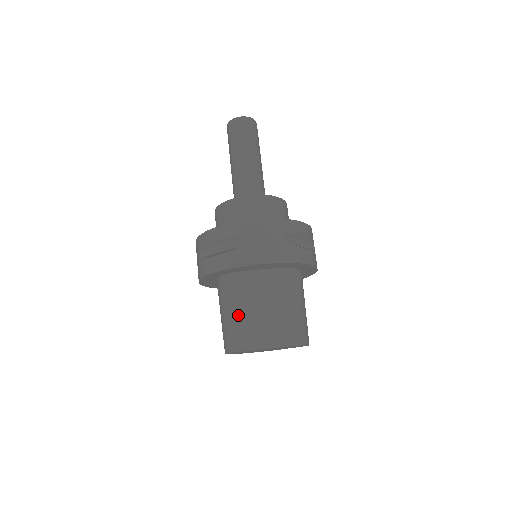
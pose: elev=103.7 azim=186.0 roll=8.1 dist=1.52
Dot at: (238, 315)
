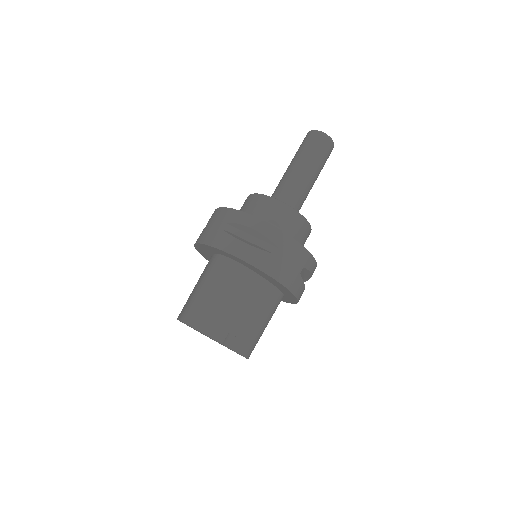
Dot at: (221, 301)
